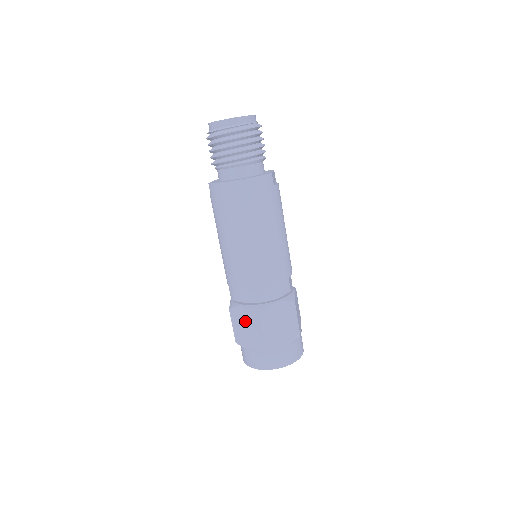
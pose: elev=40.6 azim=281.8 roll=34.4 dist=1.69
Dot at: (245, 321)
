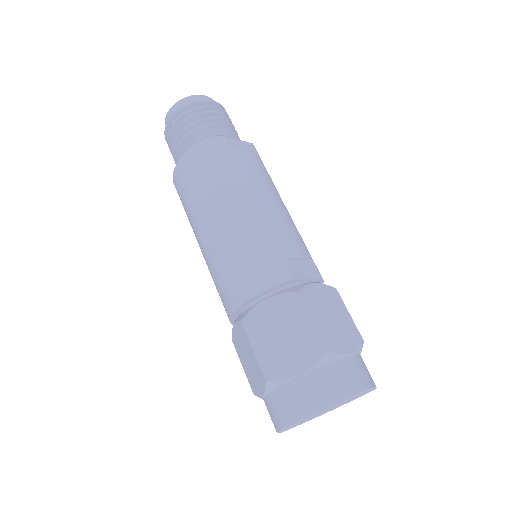
Dot at: (242, 348)
